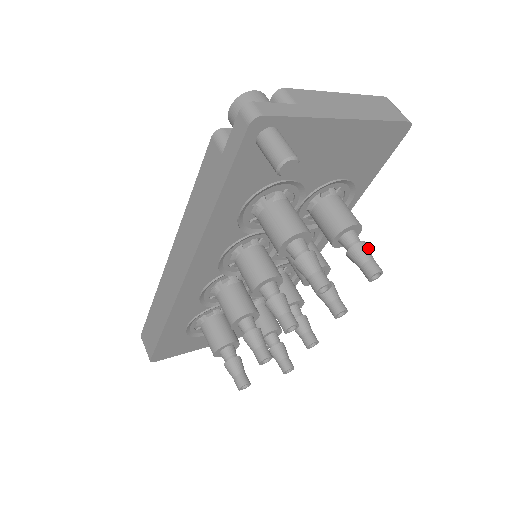
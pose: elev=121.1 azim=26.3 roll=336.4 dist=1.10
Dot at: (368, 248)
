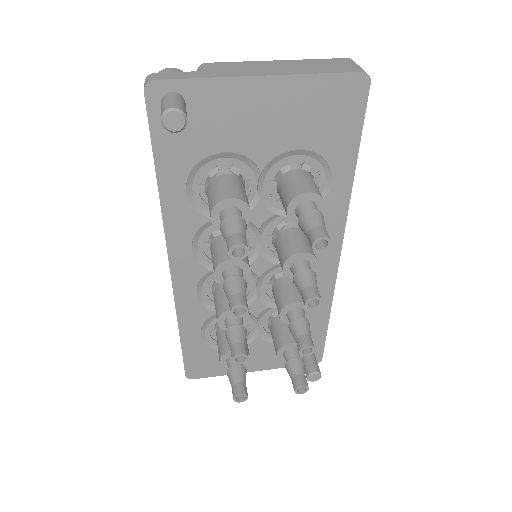
Dot at: (319, 216)
